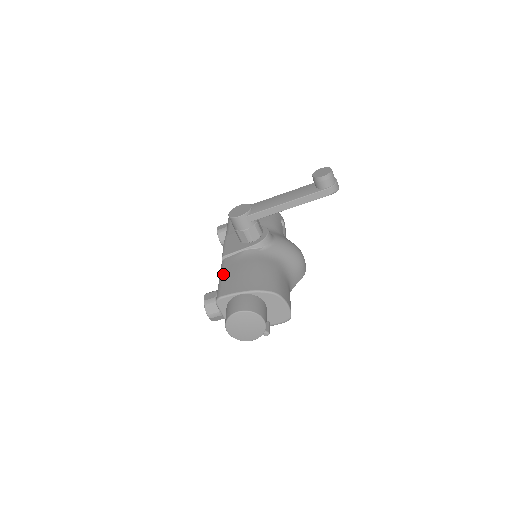
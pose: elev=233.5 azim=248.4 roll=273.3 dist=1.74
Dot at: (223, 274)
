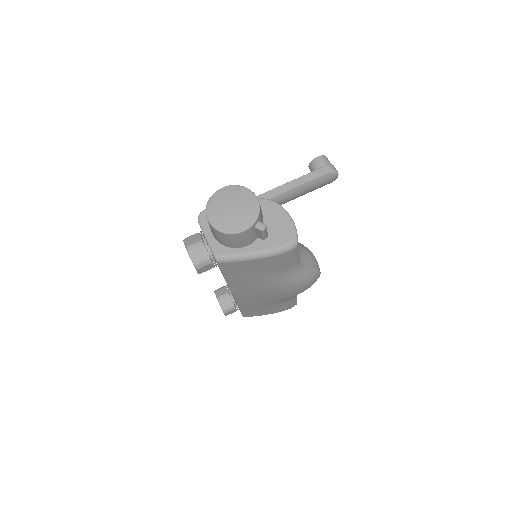
Dot at: occluded
